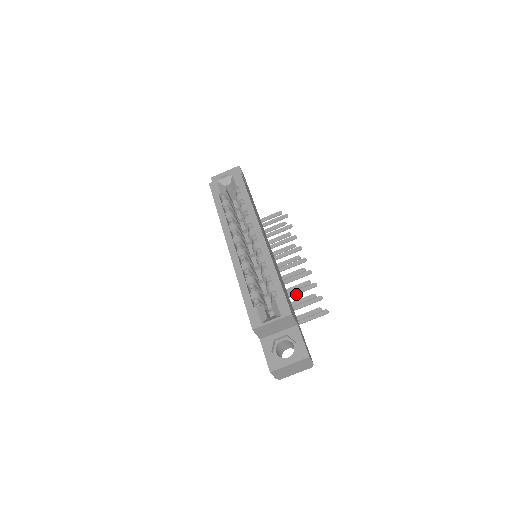
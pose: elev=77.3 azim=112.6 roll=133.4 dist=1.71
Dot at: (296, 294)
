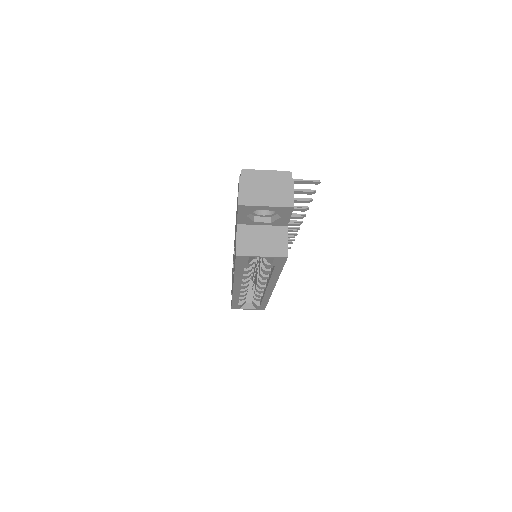
Dot at: occluded
